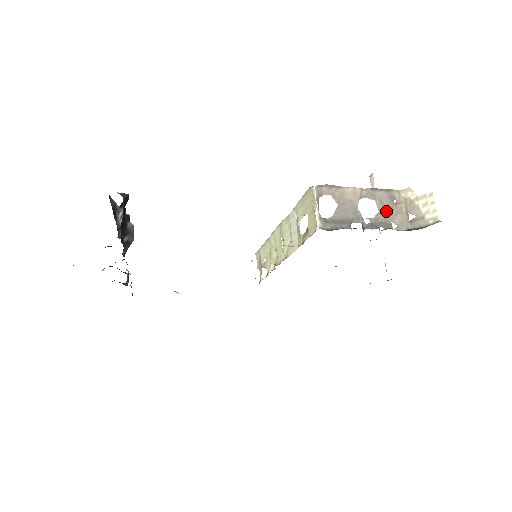
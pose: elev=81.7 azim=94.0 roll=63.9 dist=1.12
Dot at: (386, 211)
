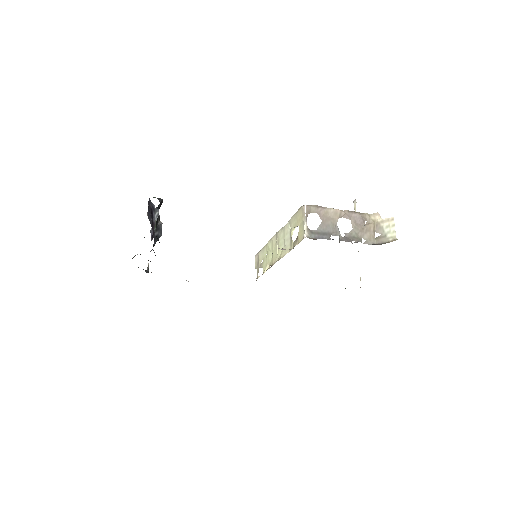
Dot at: (358, 229)
